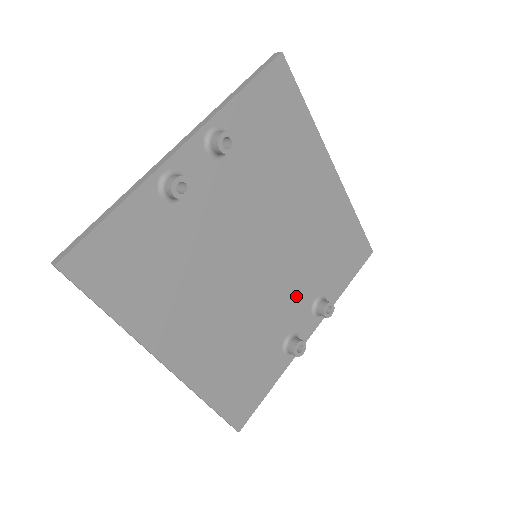
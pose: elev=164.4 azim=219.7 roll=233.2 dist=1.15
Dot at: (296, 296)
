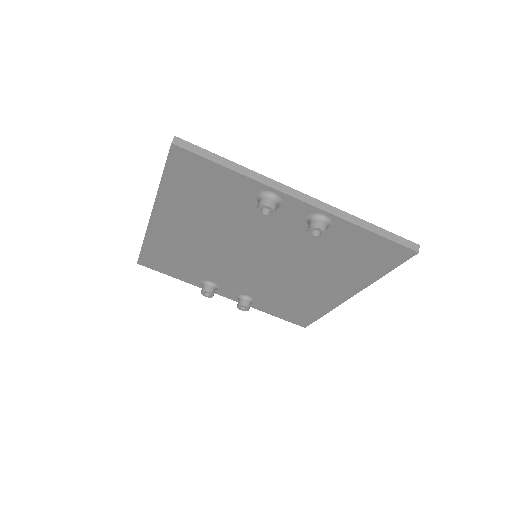
Dot at: (244, 284)
